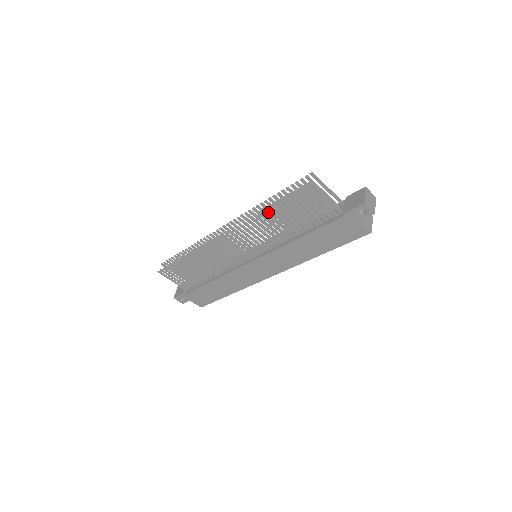
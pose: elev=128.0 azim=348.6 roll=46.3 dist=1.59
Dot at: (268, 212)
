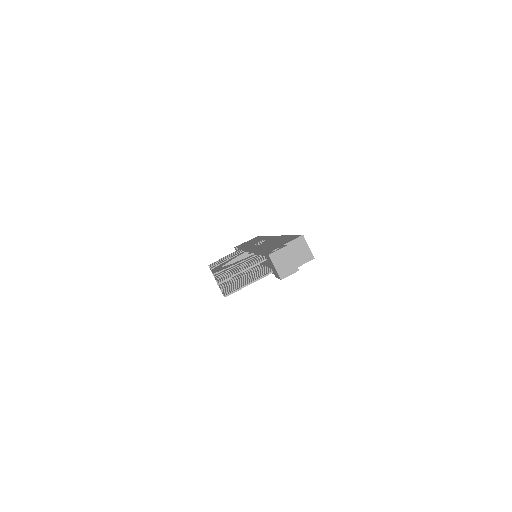
Dot at: (226, 285)
